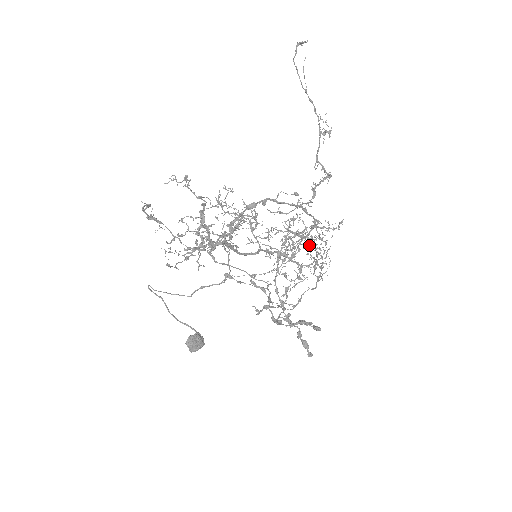
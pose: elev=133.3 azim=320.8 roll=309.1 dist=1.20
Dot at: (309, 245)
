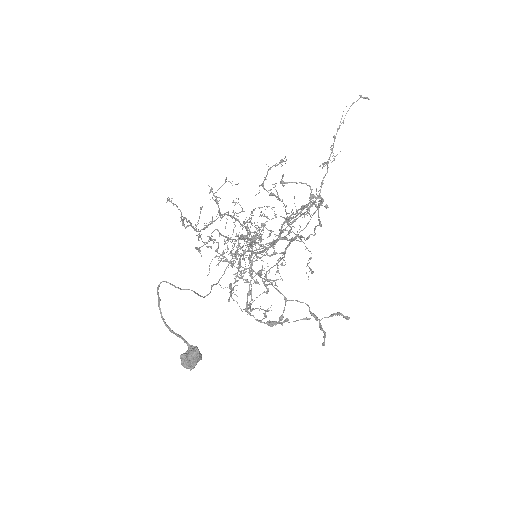
Dot at: occluded
